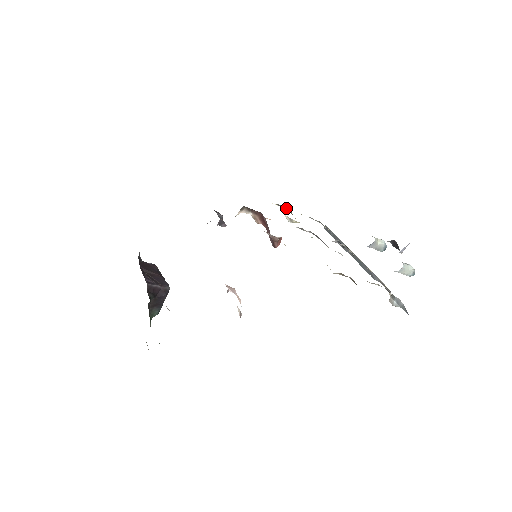
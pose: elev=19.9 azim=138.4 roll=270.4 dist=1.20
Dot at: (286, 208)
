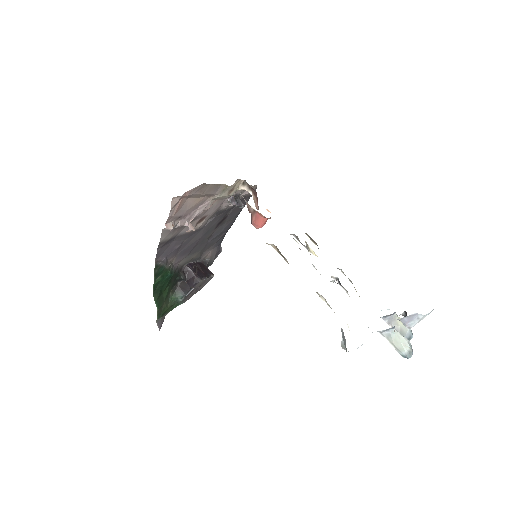
Dot at: (317, 245)
